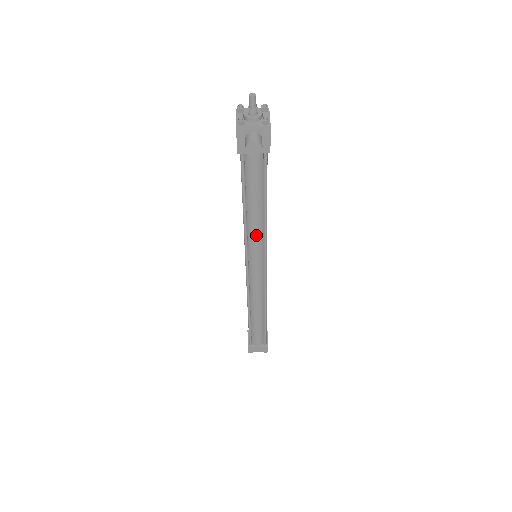
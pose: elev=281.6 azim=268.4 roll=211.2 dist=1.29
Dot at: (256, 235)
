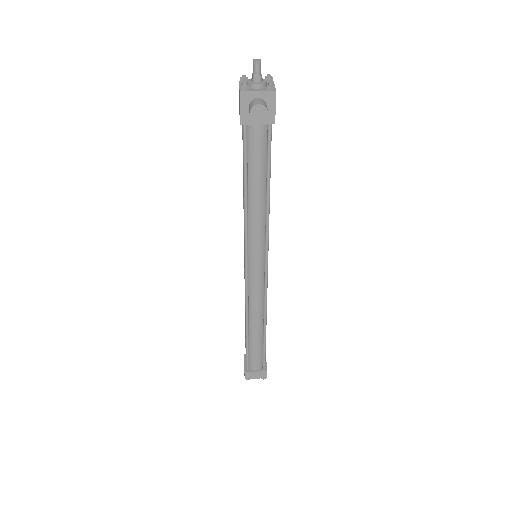
Dot at: (257, 226)
